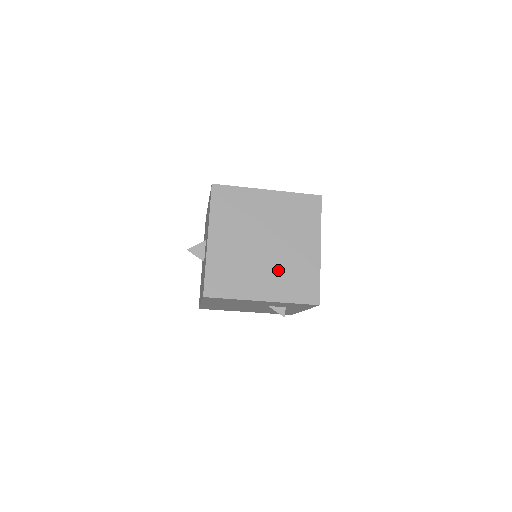
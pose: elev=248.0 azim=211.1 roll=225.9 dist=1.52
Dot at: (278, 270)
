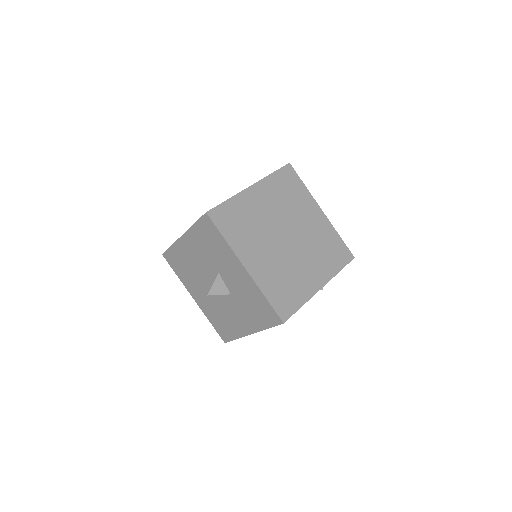
Dot at: (311, 252)
